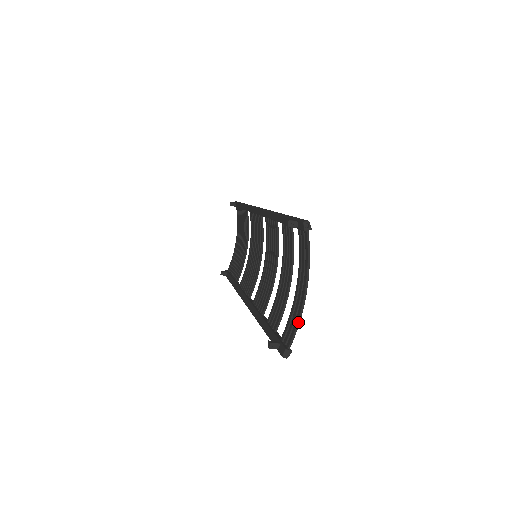
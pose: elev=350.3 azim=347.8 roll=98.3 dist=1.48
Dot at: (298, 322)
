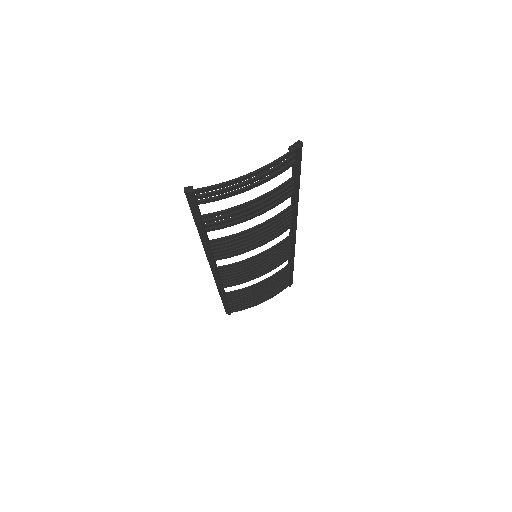
Dot at: (220, 183)
